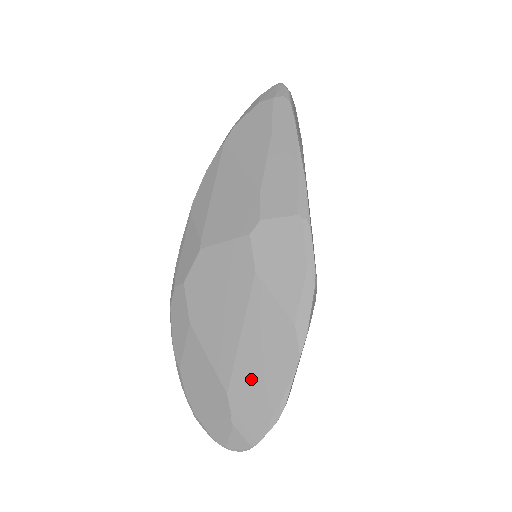
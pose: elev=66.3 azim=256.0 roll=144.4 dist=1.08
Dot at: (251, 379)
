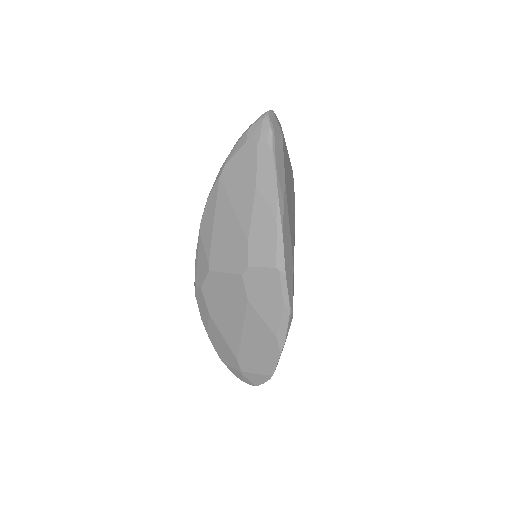
Dot at: (251, 357)
